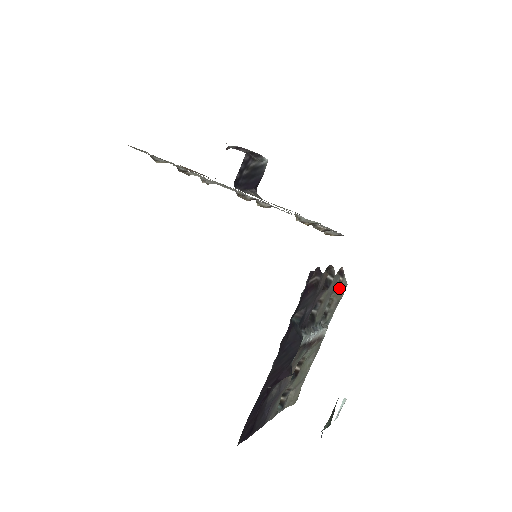
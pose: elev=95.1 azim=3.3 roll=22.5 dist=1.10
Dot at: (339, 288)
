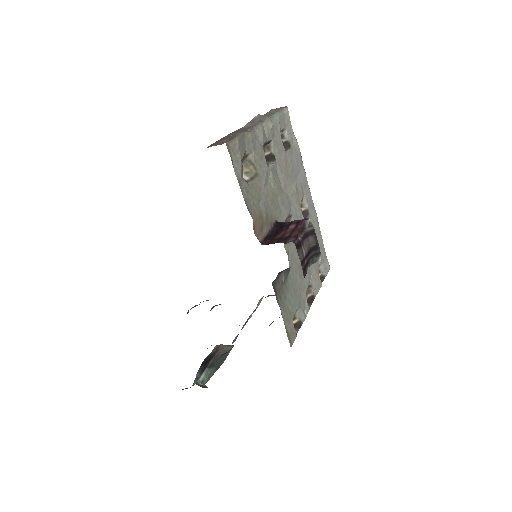
Dot at: occluded
